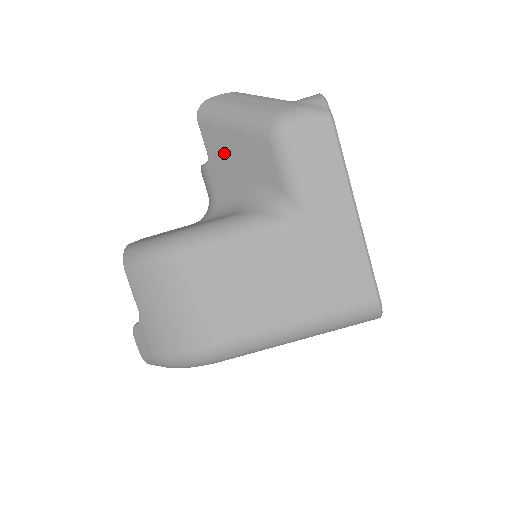
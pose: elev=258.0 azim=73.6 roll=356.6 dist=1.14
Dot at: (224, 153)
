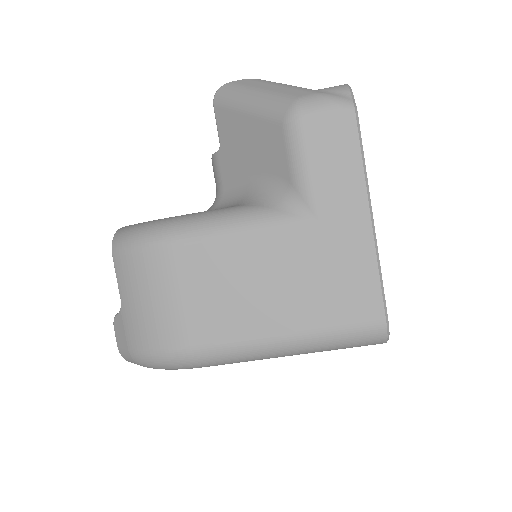
Dot at: (236, 140)
